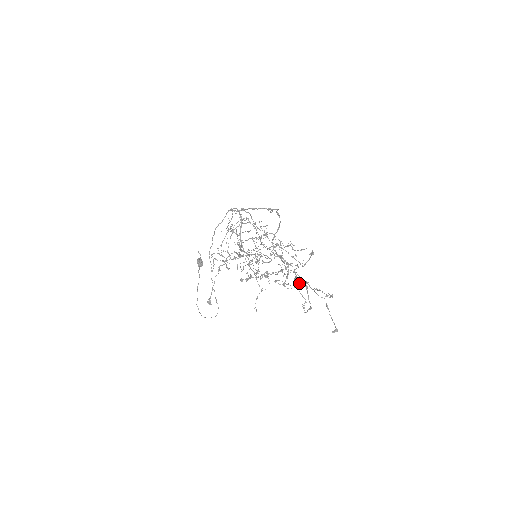
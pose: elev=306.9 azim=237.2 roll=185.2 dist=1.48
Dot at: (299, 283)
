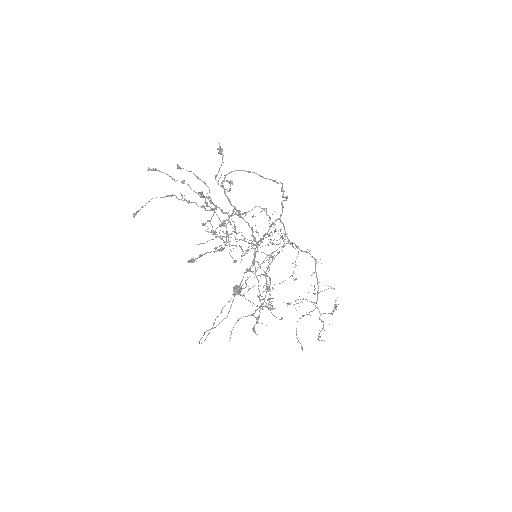
Dot at: (259, 275)
